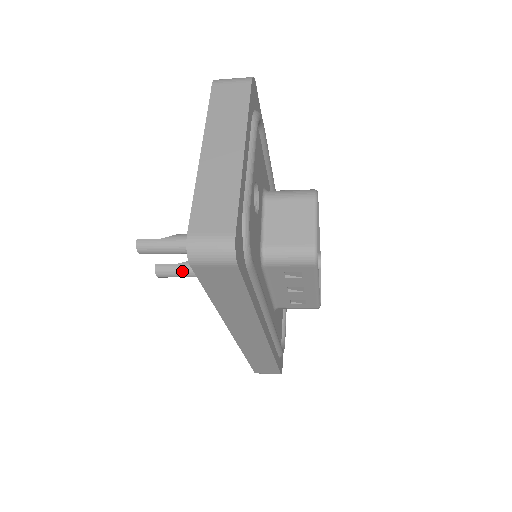
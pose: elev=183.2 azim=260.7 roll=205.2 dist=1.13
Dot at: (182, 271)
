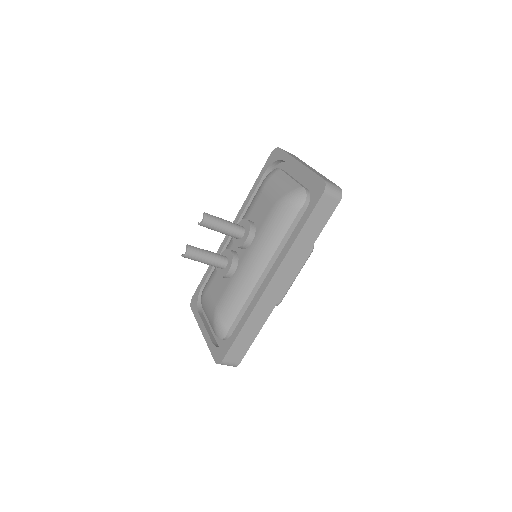
Dot at: (206, 254)
